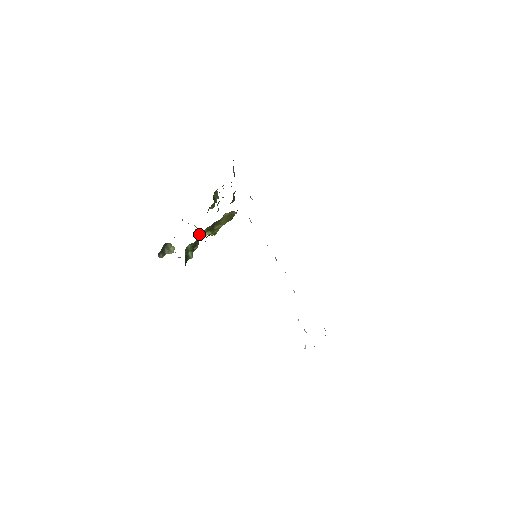
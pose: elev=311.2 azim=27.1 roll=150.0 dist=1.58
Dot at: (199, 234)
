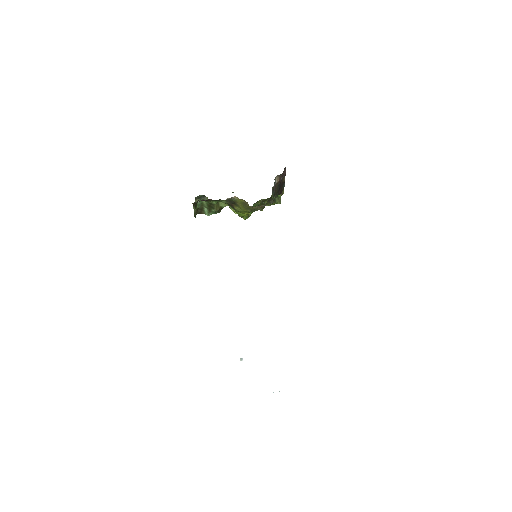
Dot at: (223, 204)
